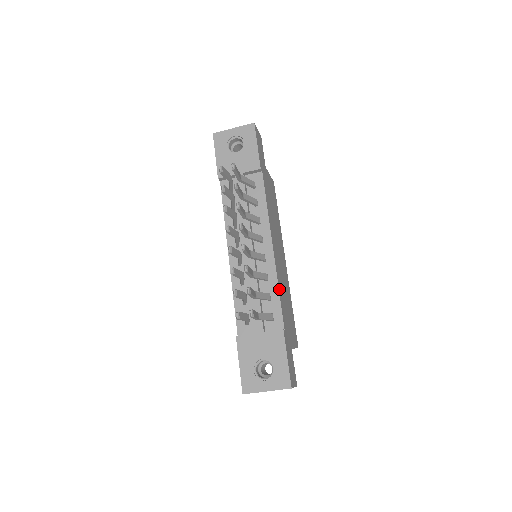
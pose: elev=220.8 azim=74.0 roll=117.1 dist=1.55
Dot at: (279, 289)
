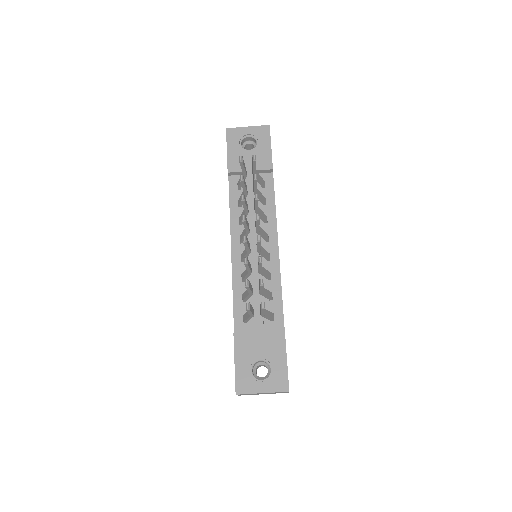
Dot at: (281, 290)
